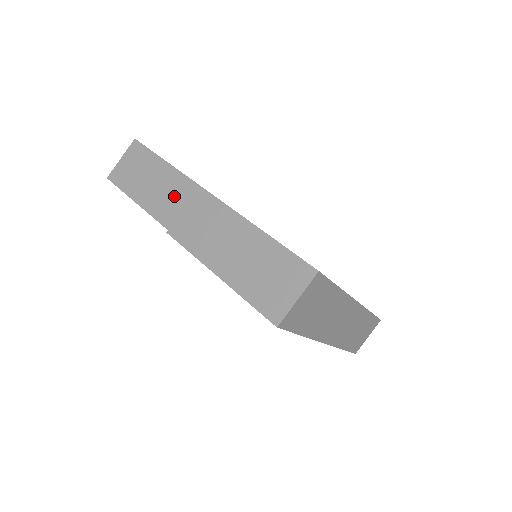
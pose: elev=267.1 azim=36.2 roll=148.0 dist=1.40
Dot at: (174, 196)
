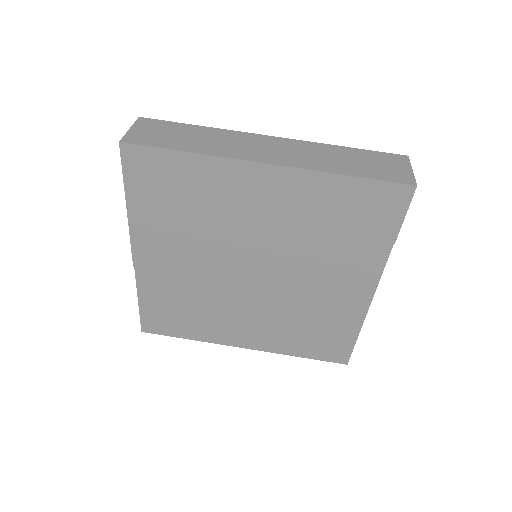
Dot at: occluded
